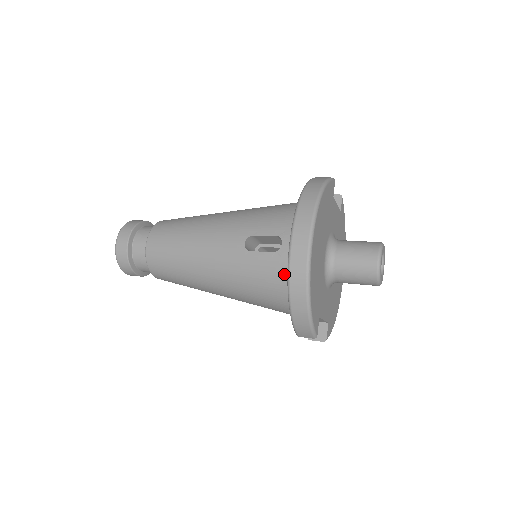
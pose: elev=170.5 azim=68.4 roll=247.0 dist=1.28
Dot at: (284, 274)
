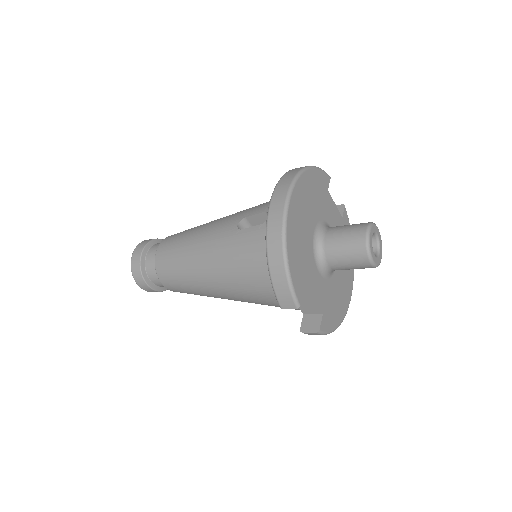
Dot at: occluded
